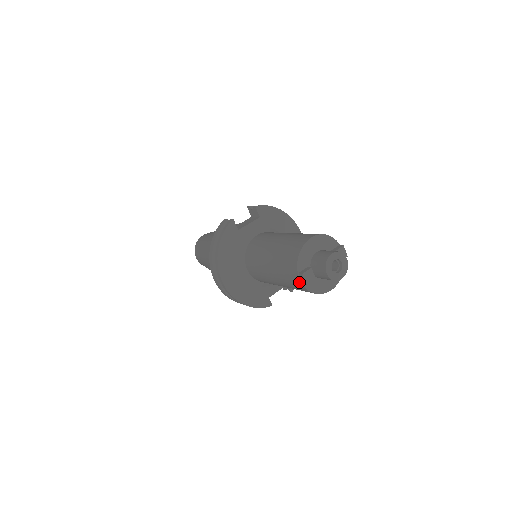
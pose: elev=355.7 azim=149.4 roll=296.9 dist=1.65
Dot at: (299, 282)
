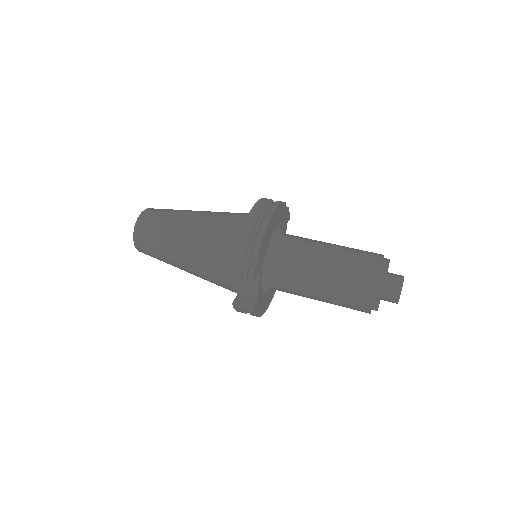
Dot at: occluded
